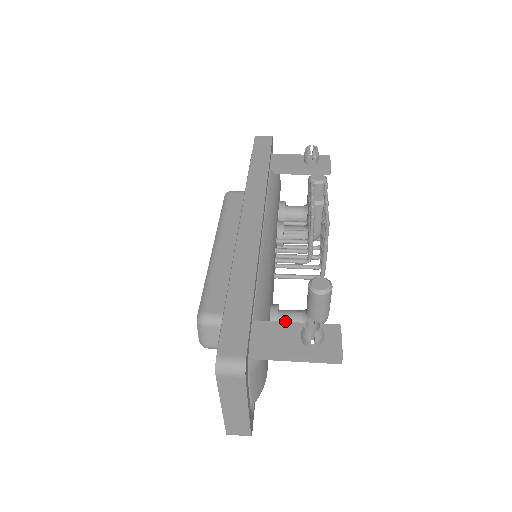
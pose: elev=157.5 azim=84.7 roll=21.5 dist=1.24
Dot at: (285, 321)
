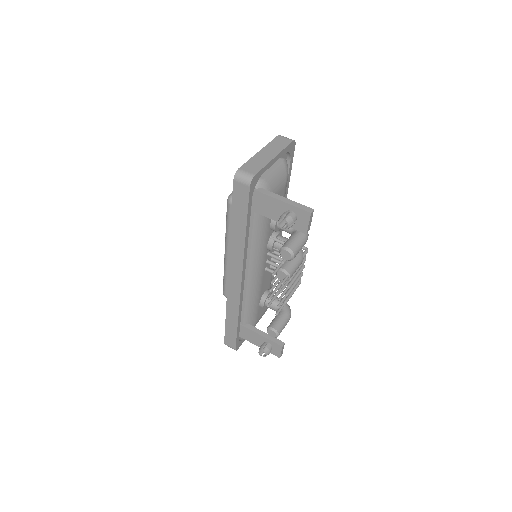
Dot at: occluded
